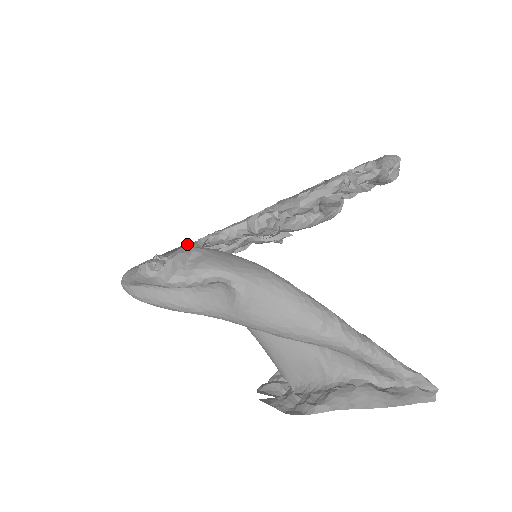
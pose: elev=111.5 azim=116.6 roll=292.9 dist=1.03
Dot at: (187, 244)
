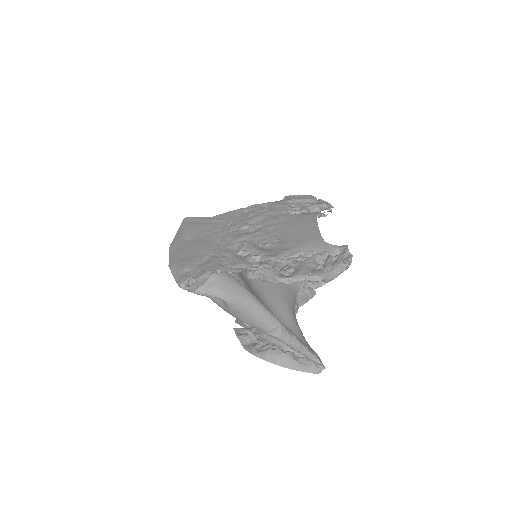
Dot at: (209, 269)
